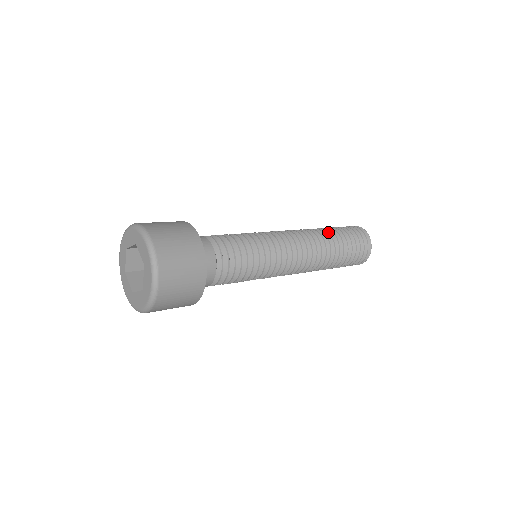
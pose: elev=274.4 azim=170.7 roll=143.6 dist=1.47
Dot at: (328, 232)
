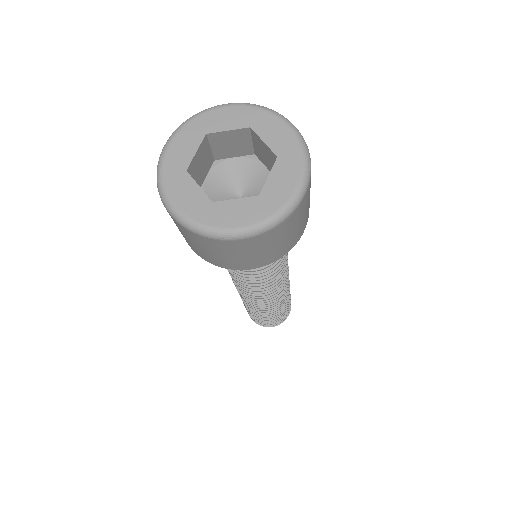
Dot at: occluded
